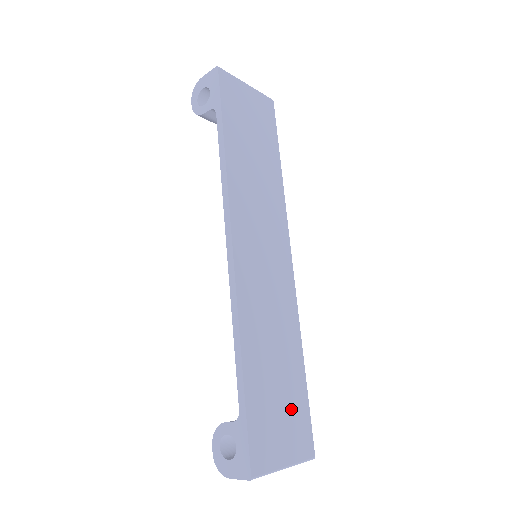
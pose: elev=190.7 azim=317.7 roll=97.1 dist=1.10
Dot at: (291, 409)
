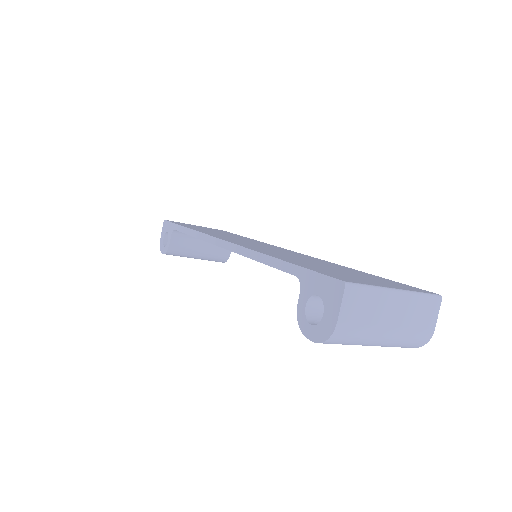
Dot at: (366, 277)
